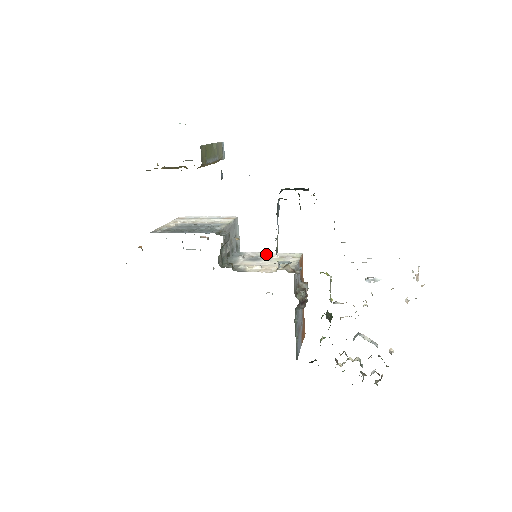
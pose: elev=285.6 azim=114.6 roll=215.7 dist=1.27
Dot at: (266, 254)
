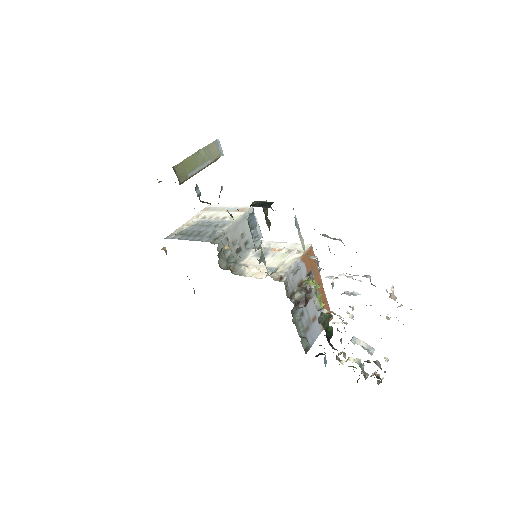
Dot at: (278, 245)
